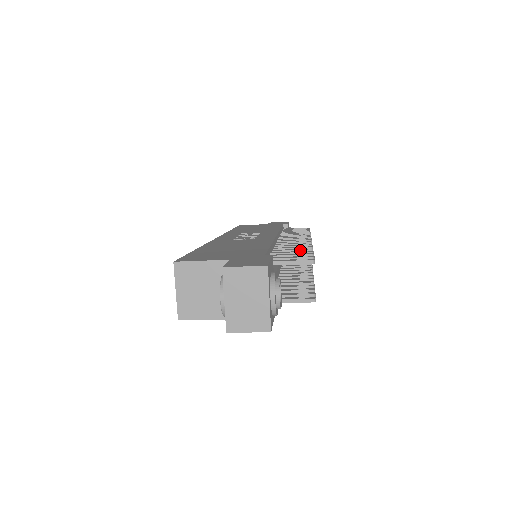
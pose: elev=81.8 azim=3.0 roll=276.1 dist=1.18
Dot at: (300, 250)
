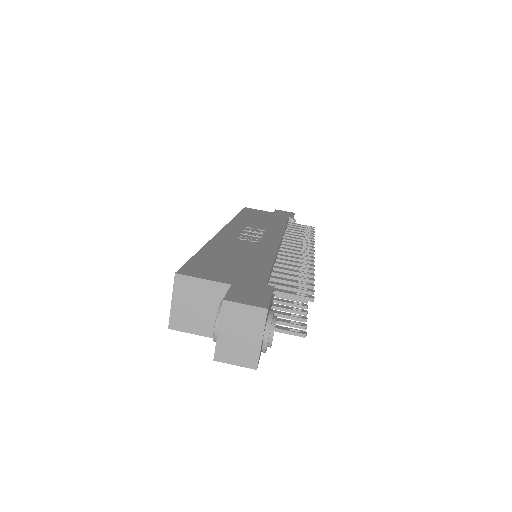
Dot at: (301, 273)
